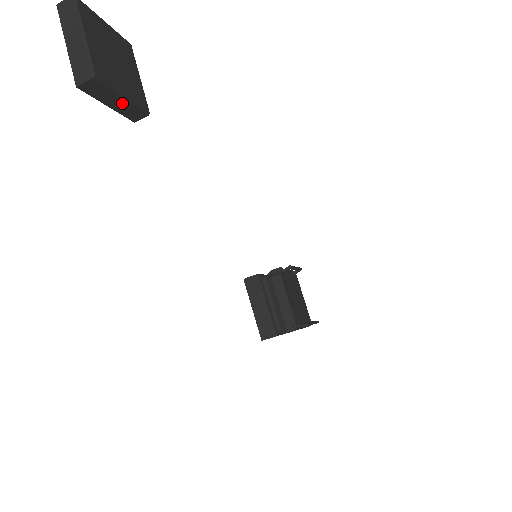
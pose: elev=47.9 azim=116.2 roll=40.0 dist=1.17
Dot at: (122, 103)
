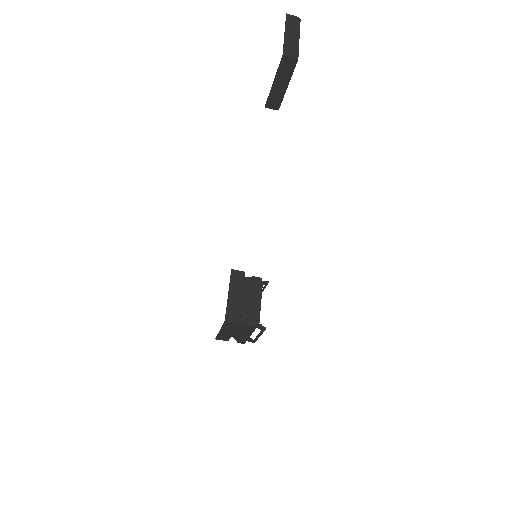
Dot at: (281, 88)
